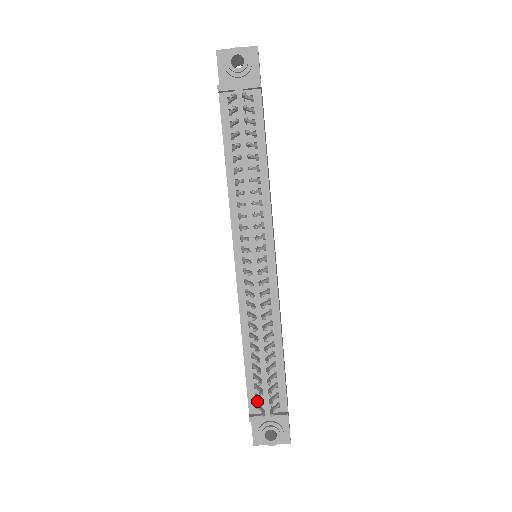
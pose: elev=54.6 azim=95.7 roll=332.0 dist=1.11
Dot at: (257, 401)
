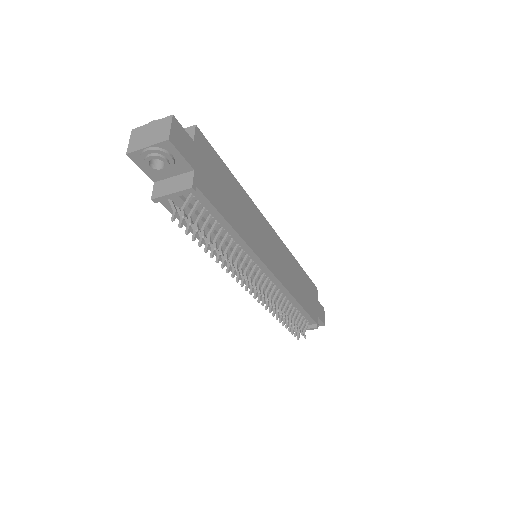
Dot at: occluded
